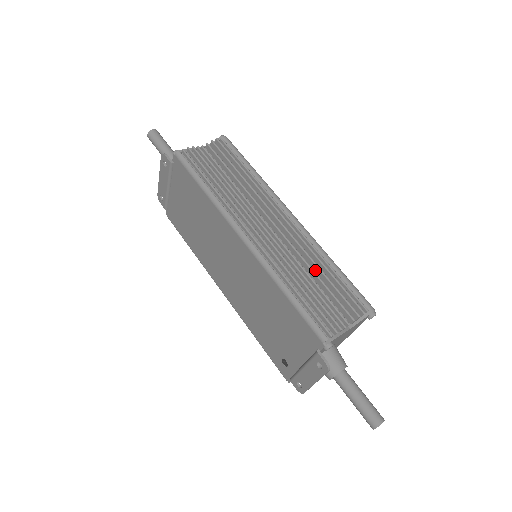
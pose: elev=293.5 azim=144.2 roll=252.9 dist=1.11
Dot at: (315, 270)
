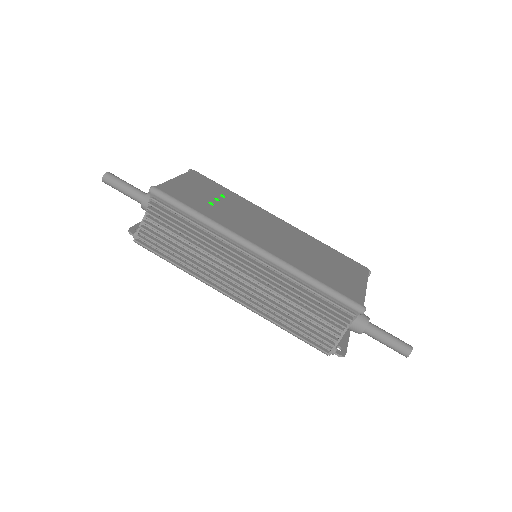
Dot at: (297, 294)
